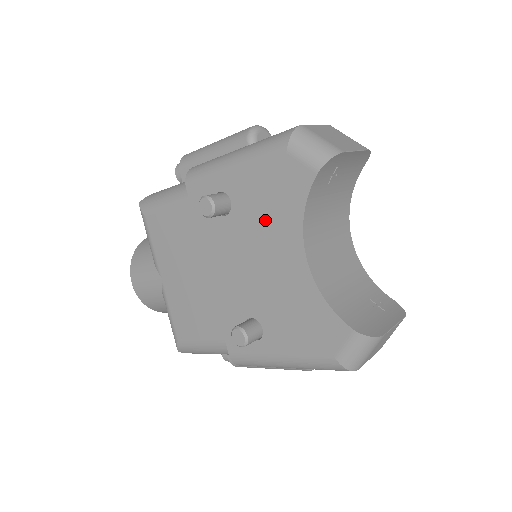
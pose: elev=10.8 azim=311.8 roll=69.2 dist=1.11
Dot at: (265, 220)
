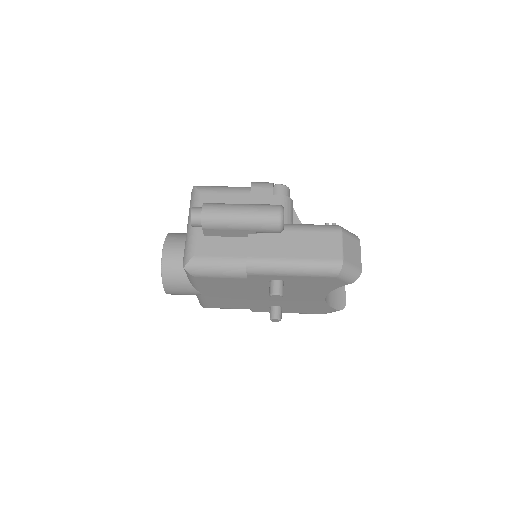
Dot at: (306, 289)
